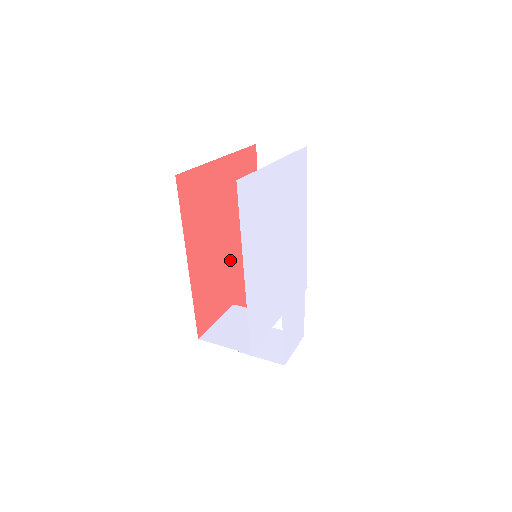
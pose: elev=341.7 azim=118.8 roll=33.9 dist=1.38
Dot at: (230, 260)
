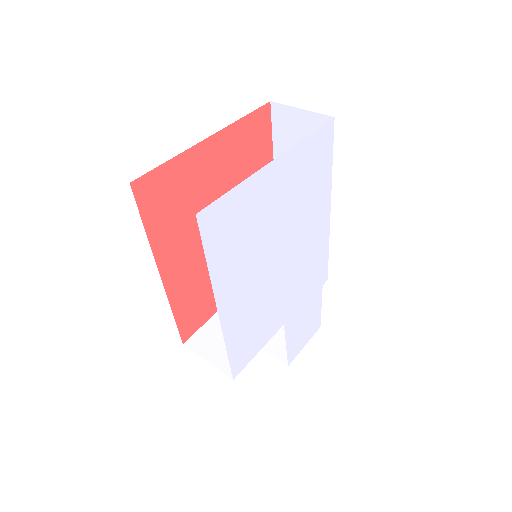
Dot at: occluded
